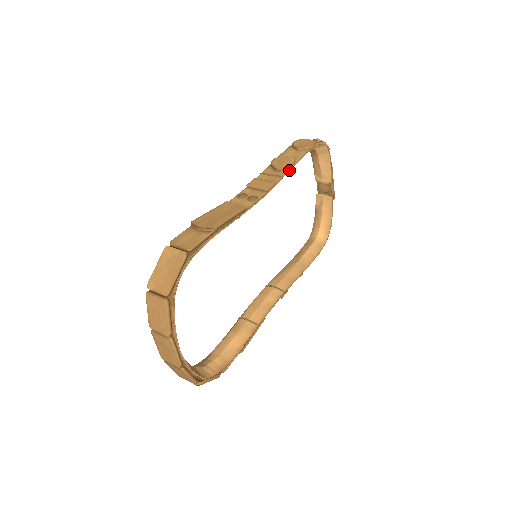
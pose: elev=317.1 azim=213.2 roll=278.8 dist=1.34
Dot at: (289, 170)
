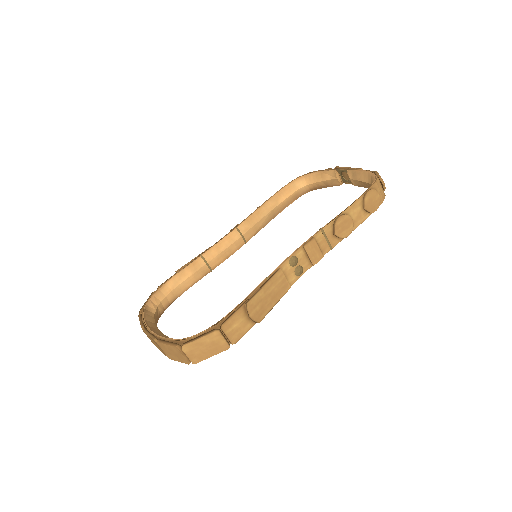
Dot at: (341, 240)
